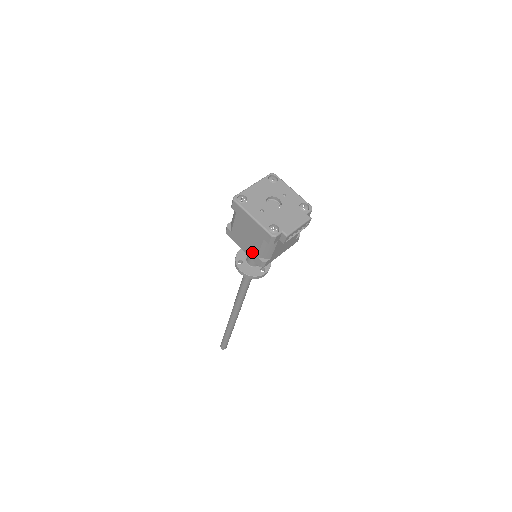
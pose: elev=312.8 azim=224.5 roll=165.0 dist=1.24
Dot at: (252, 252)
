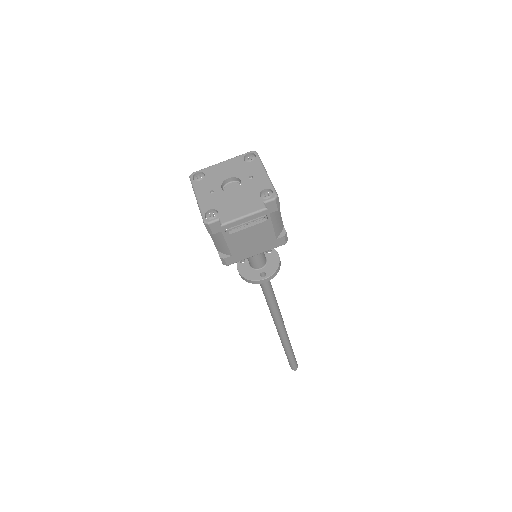
Dot at: occluded
